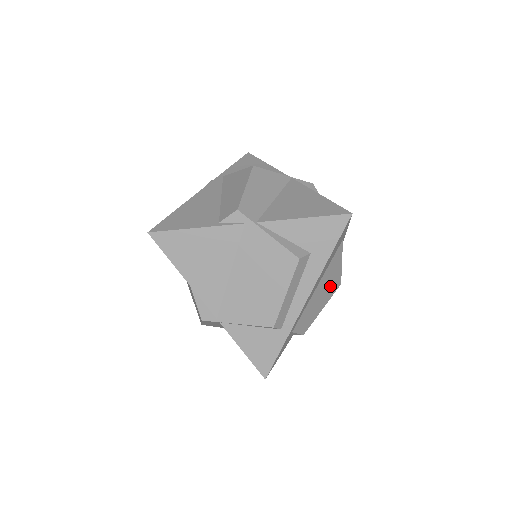
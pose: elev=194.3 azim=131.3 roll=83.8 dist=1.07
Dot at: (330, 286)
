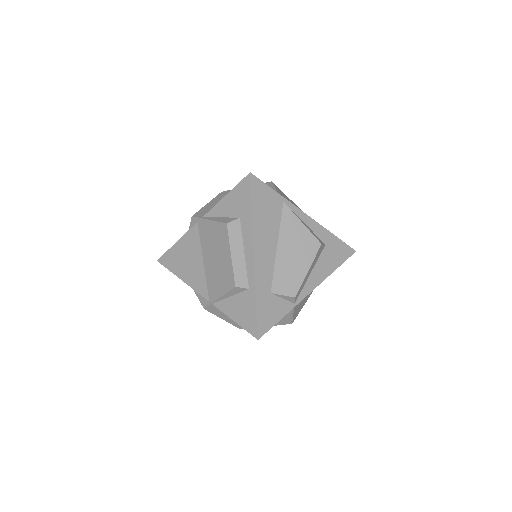
Dot at: (302, 247)
